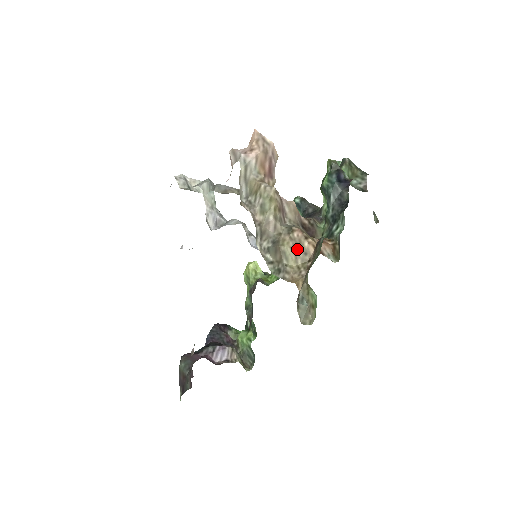
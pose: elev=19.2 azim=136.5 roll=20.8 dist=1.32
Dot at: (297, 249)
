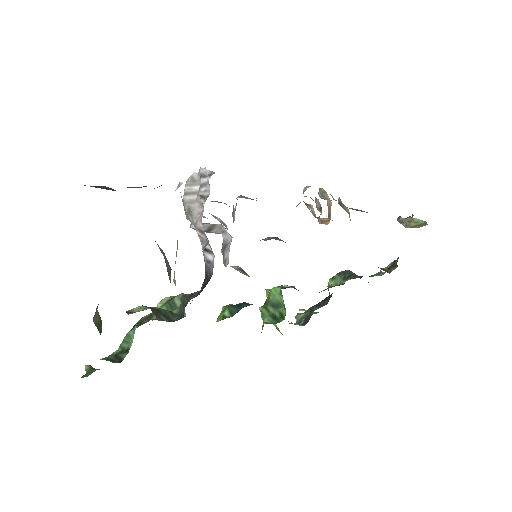
Dot at: occluded
